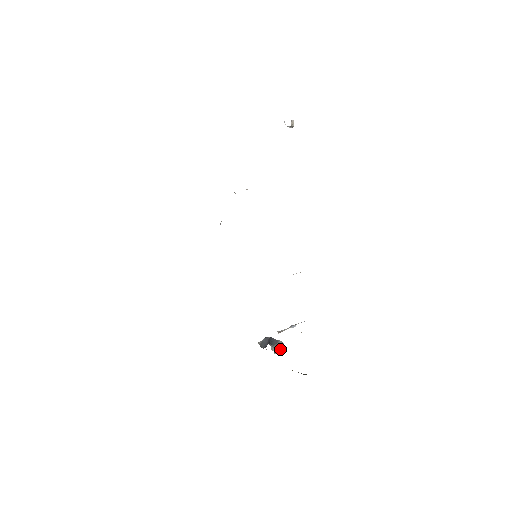
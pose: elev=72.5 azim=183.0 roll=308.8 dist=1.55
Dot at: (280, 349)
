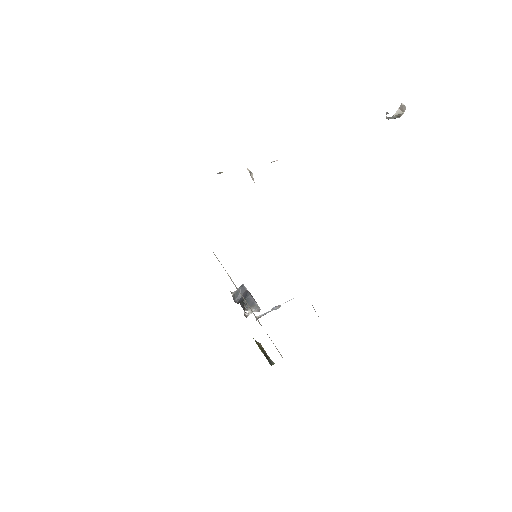
Dot at: occluded
